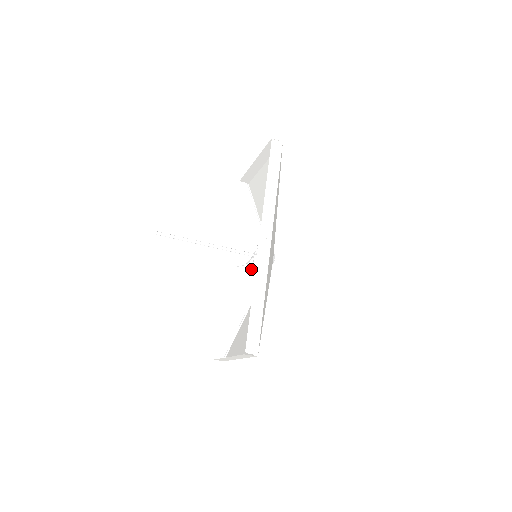
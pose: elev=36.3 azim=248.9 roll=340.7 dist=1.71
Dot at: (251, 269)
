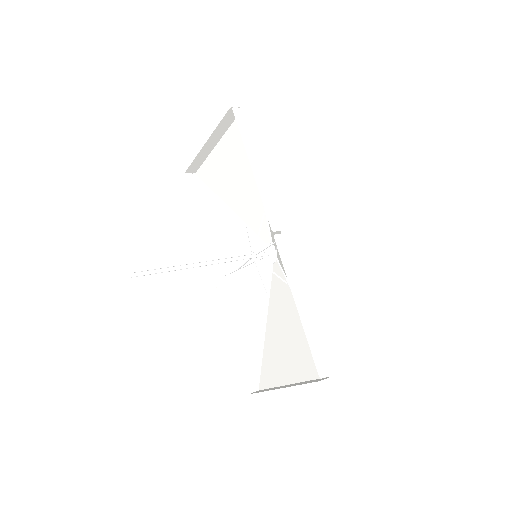
Dot at: (247, 273)
